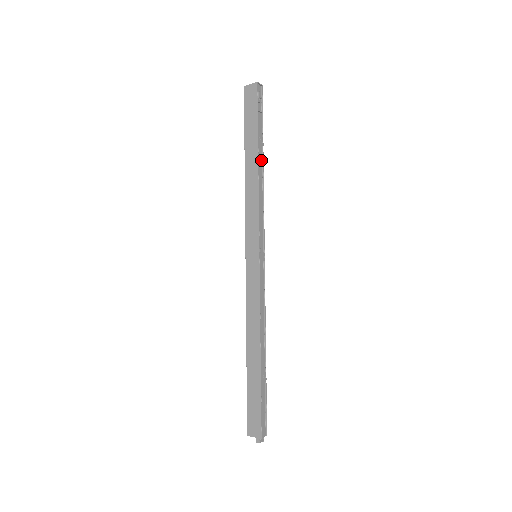
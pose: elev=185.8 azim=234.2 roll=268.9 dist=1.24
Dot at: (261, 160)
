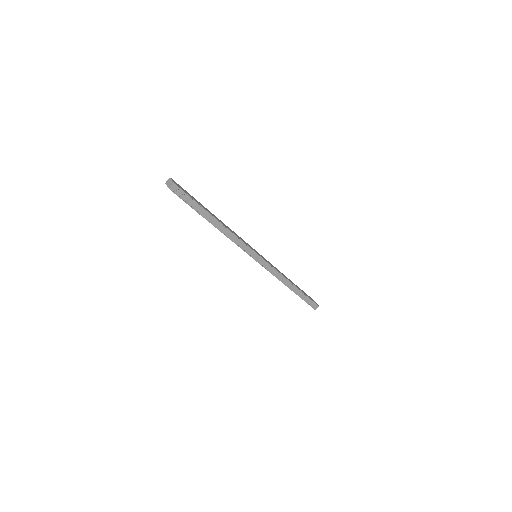
Dot at: (216, 220)
